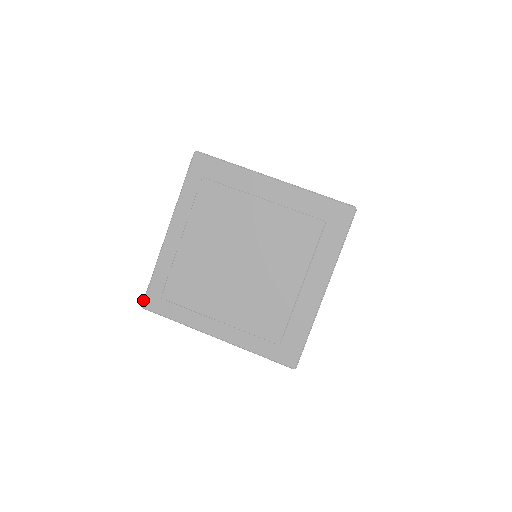
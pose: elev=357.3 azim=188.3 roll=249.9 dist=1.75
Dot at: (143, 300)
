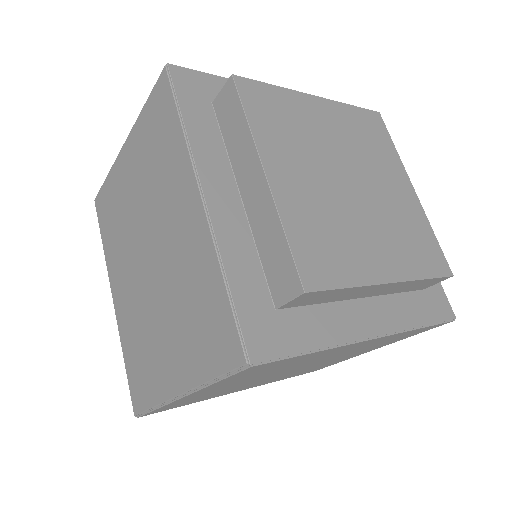
Dot at: (242, 349)
